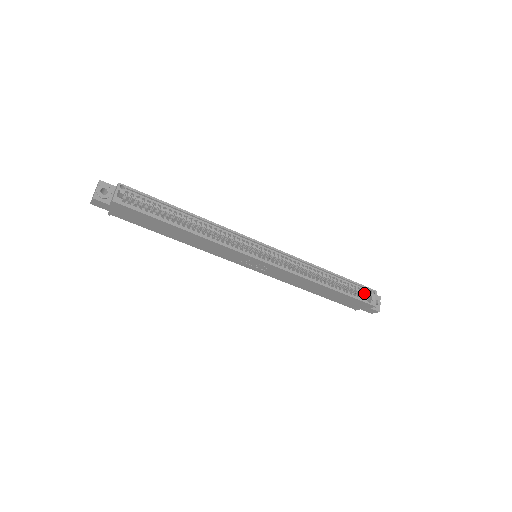
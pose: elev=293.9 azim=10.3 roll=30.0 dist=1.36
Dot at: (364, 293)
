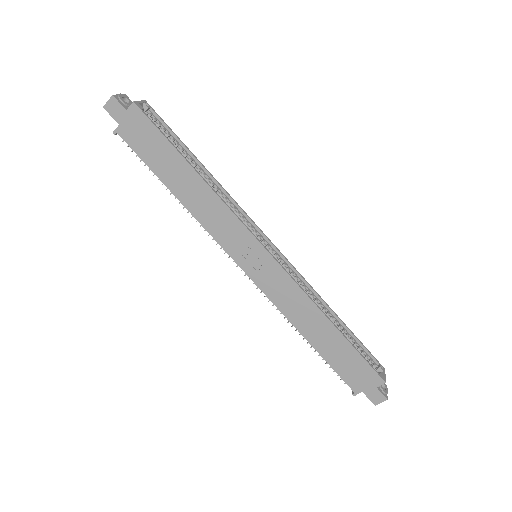
Dot at: occluded
